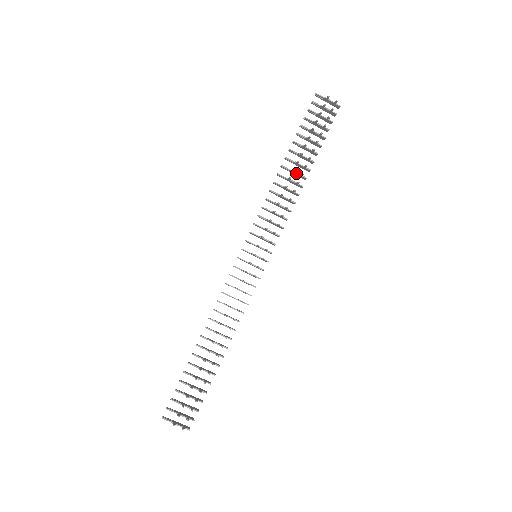
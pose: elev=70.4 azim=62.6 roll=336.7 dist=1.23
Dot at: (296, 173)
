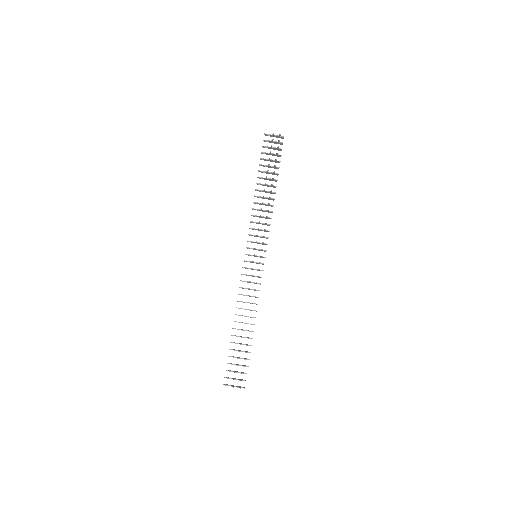
Dot at: (267, 191)
